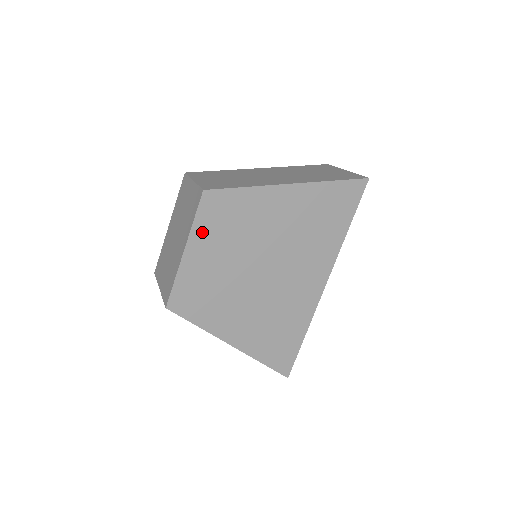
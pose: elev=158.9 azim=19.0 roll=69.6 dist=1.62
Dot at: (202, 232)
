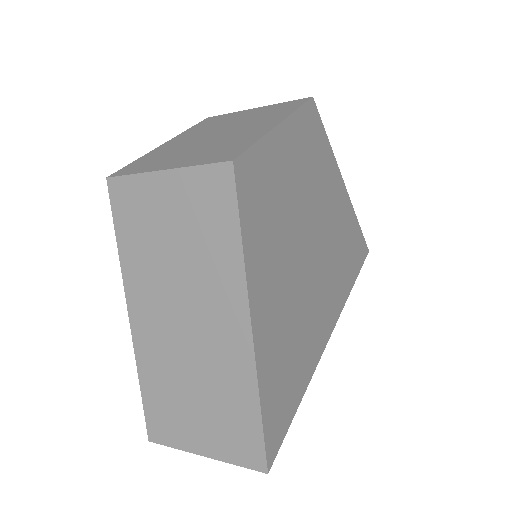
Dot at: (297, 130)
